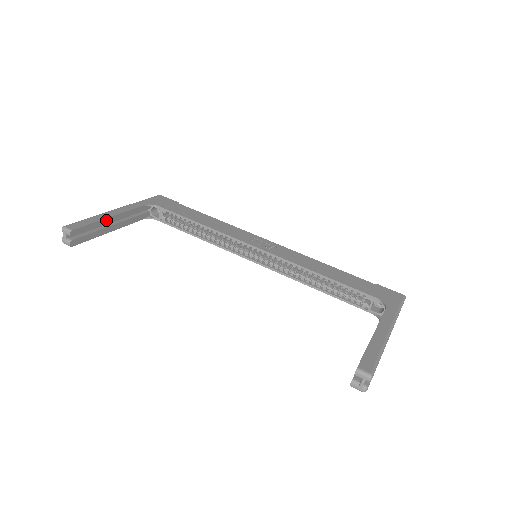
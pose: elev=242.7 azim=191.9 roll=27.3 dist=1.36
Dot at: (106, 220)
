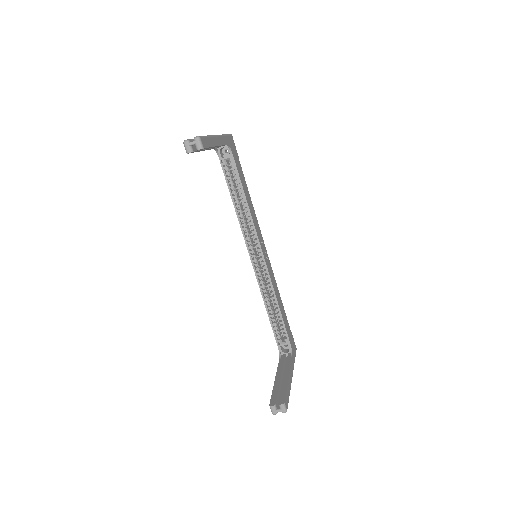
Dot at: occluded
